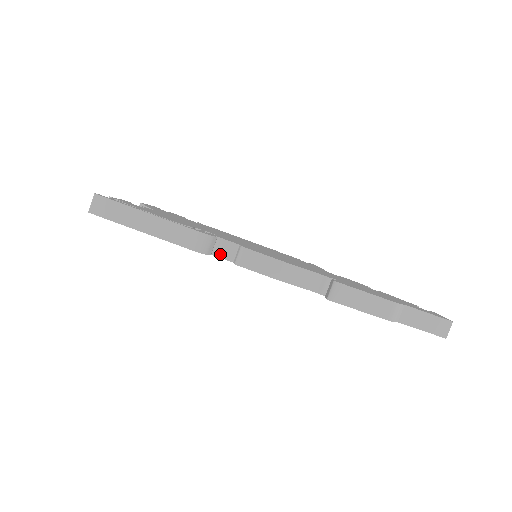
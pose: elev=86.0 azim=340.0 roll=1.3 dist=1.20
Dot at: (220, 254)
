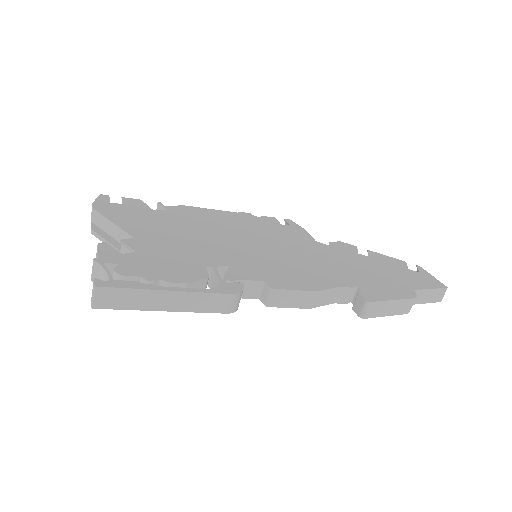
Dot at: (244, 295)
